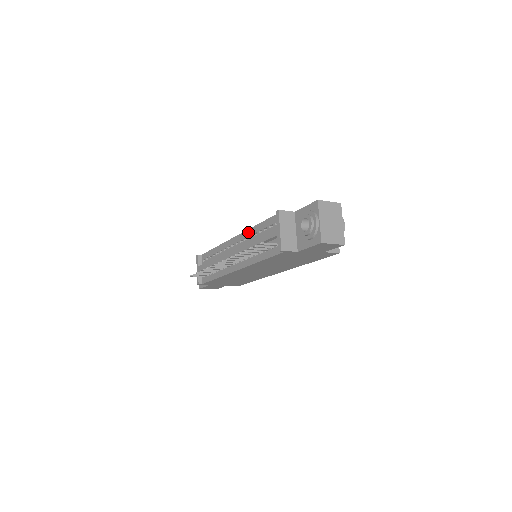
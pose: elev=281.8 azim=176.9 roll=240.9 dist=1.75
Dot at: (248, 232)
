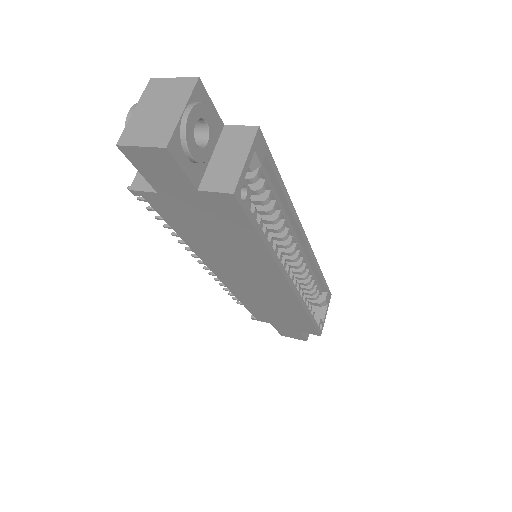
Dot at: occluded
